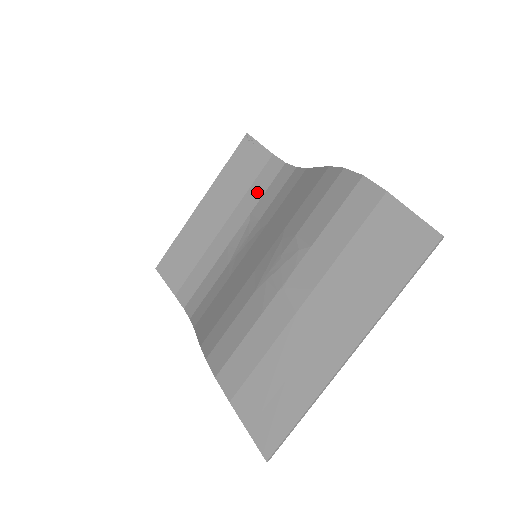
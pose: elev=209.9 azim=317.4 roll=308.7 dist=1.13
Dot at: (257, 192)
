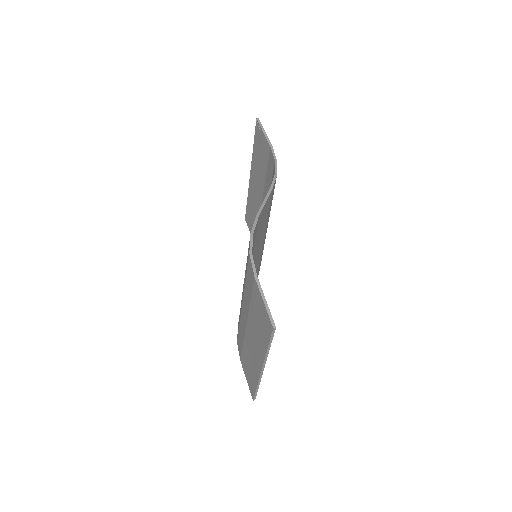
Dot at: (268, 181)
